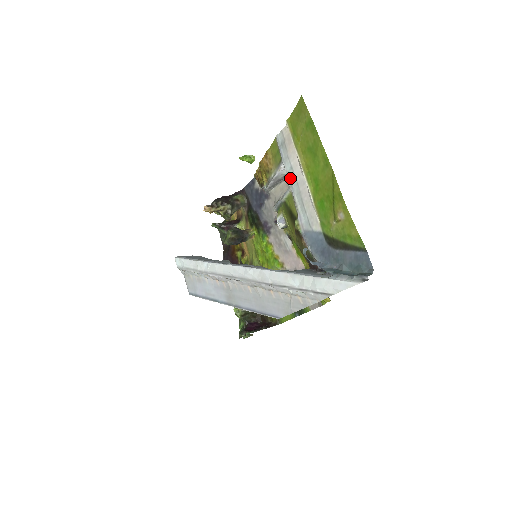
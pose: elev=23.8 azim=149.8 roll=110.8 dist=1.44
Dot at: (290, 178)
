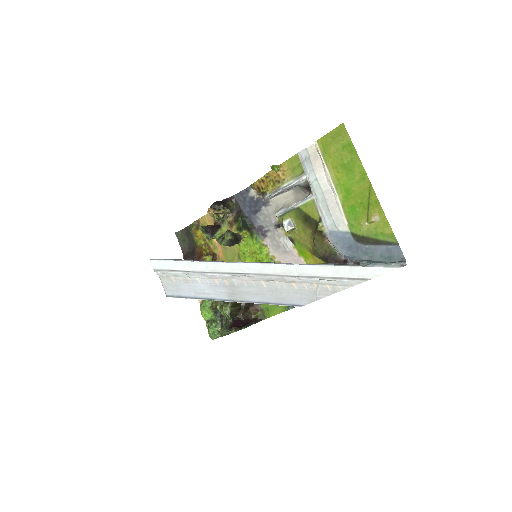
Dot at: (314, 188)
